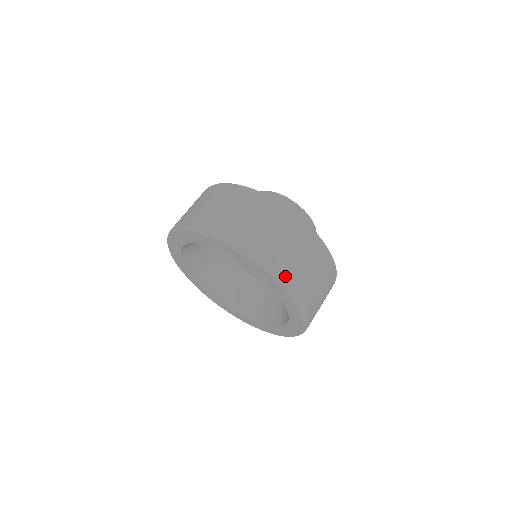
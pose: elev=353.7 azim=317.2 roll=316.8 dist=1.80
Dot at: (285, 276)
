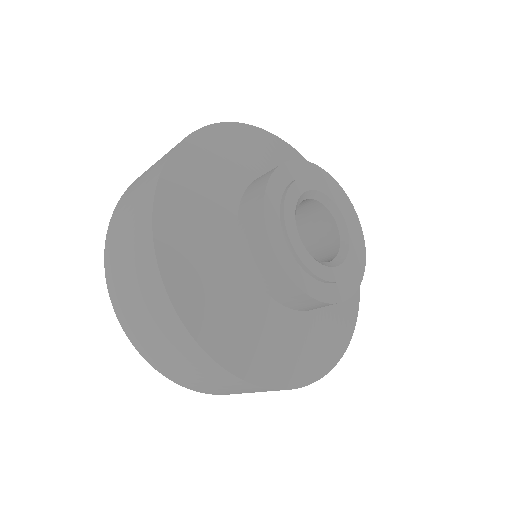
Dot at: (165, 373)
